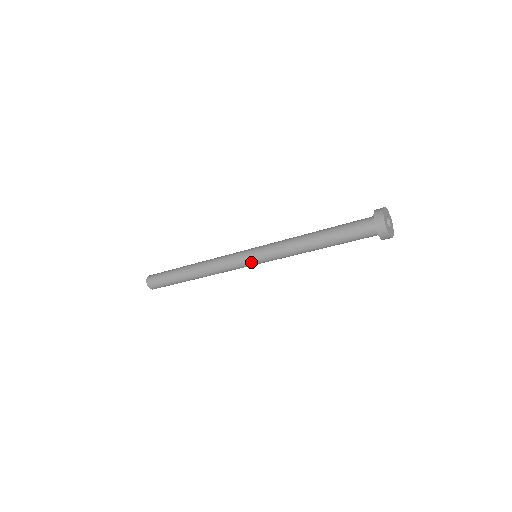
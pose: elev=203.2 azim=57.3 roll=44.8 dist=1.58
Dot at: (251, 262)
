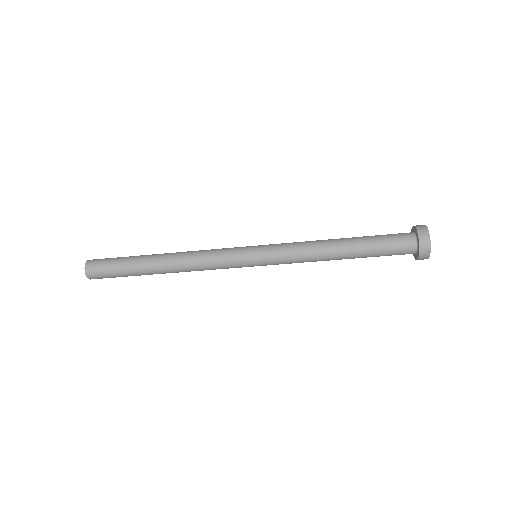
Dot at: (252, 264)
